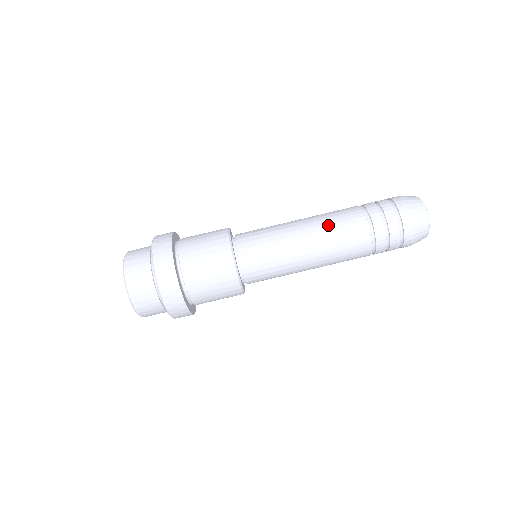
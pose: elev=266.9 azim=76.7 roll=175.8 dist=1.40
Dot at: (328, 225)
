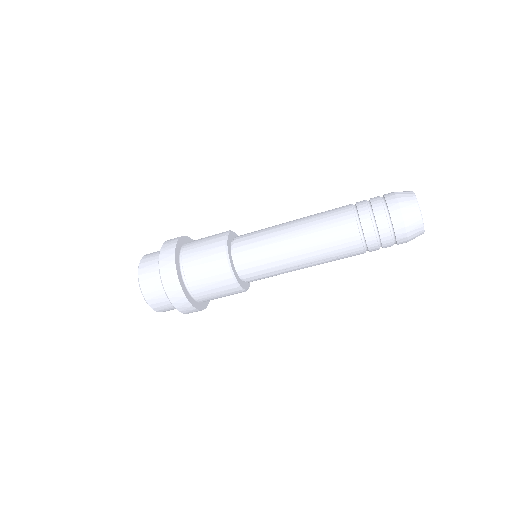
Dot at: (322, 245)
